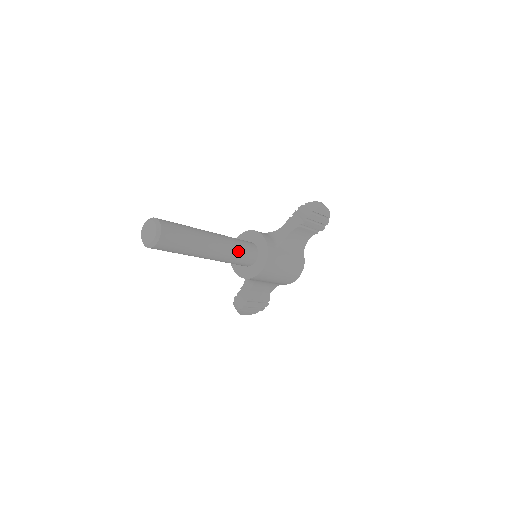
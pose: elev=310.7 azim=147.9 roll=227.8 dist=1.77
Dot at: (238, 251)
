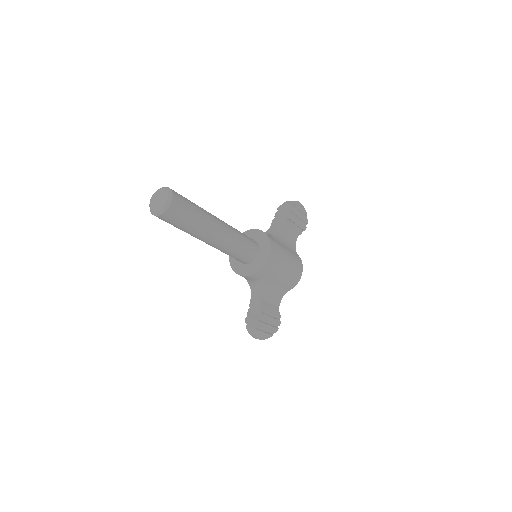
Dot at: (242, 236)
